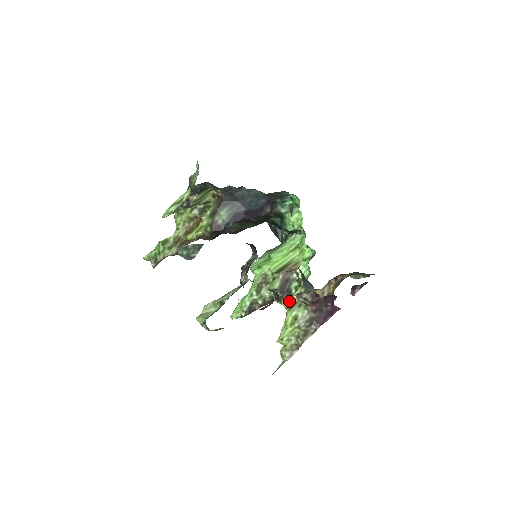
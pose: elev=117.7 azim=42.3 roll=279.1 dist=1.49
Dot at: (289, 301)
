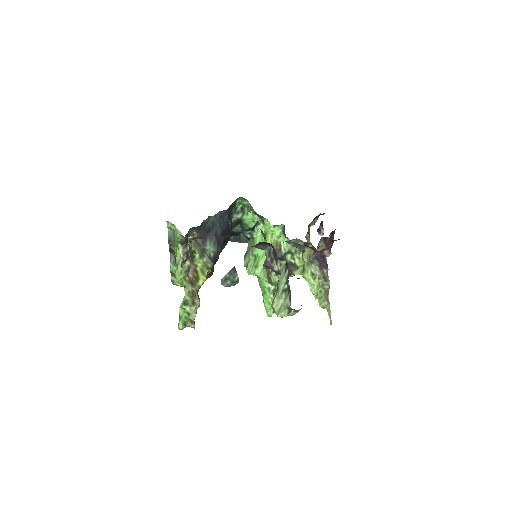
Dot at: (298, 268)
